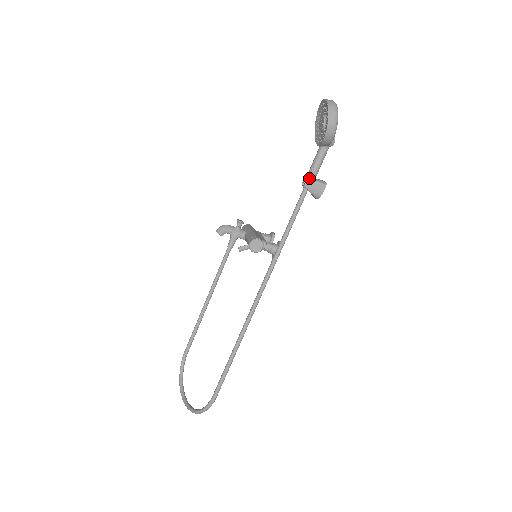
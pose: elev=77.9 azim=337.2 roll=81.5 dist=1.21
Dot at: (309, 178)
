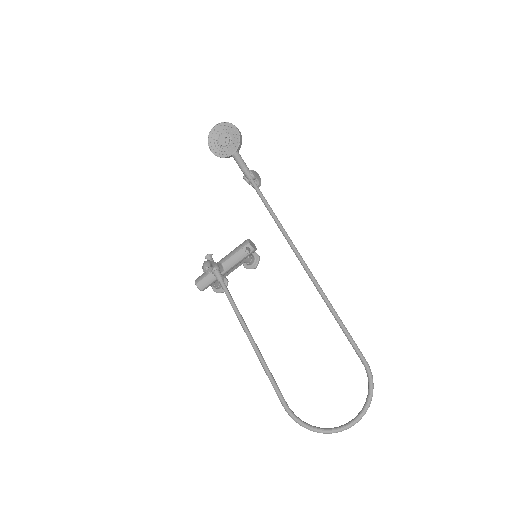
Dot at: (250, 170)
